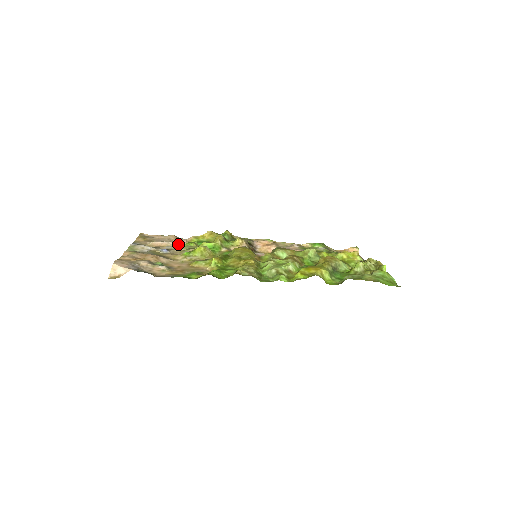
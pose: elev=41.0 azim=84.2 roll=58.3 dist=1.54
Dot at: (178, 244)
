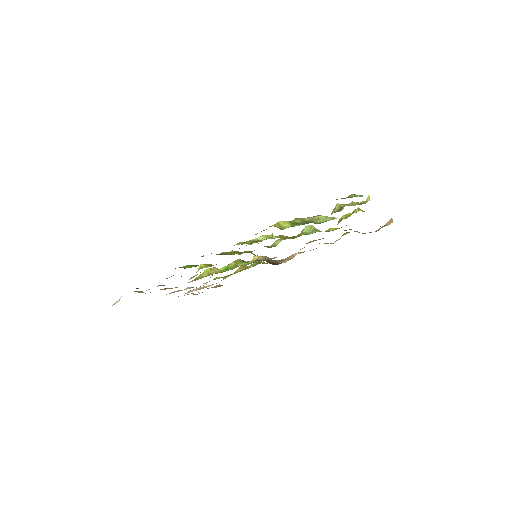
Dot at: (211, 285)
